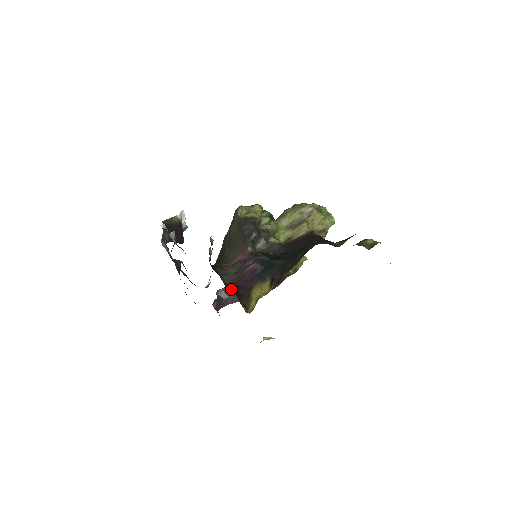
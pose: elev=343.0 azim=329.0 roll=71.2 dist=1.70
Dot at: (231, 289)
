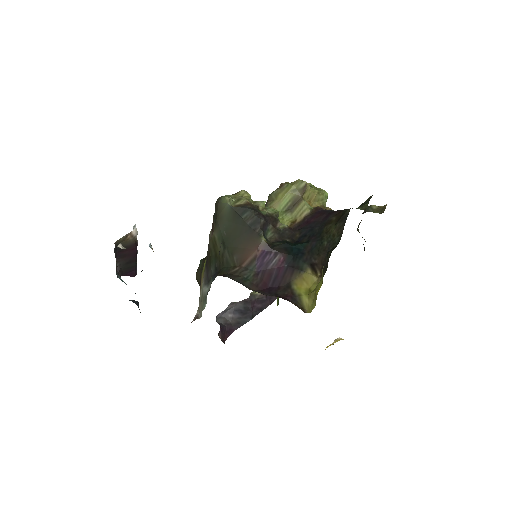
Dot at: (264, 294)
